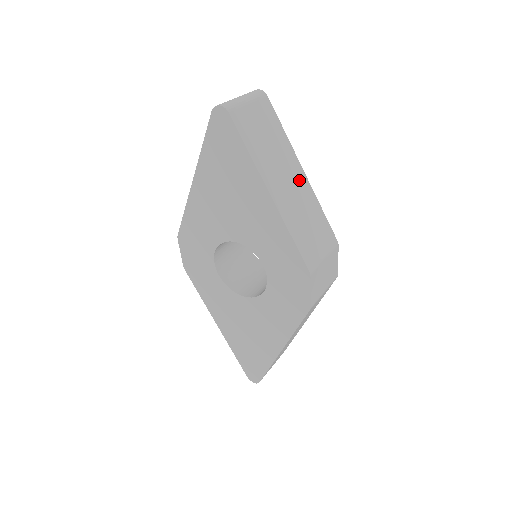
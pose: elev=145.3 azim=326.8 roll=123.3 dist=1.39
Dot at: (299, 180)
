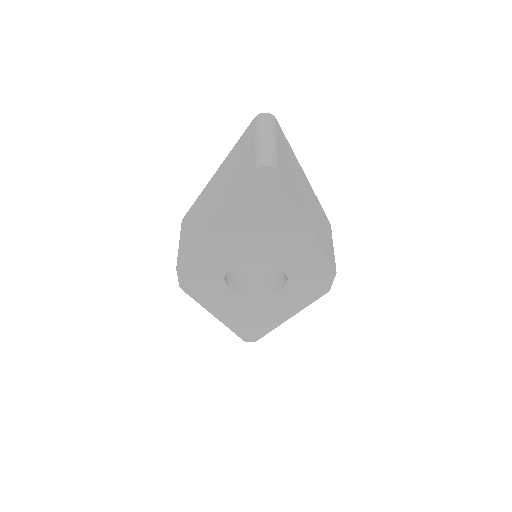
Dot at: (309, 191)
